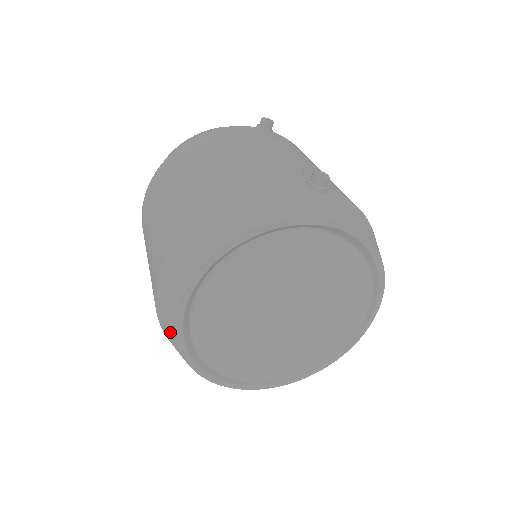
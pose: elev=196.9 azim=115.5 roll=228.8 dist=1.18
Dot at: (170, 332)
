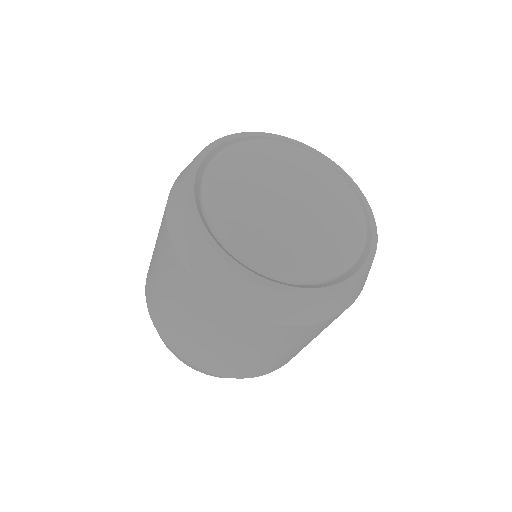
Dot at: (181, 201)
